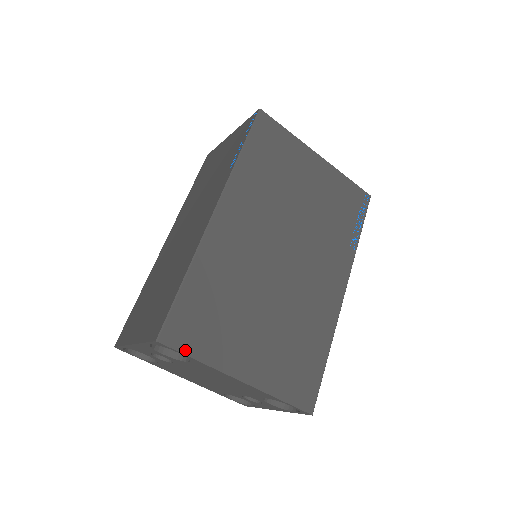
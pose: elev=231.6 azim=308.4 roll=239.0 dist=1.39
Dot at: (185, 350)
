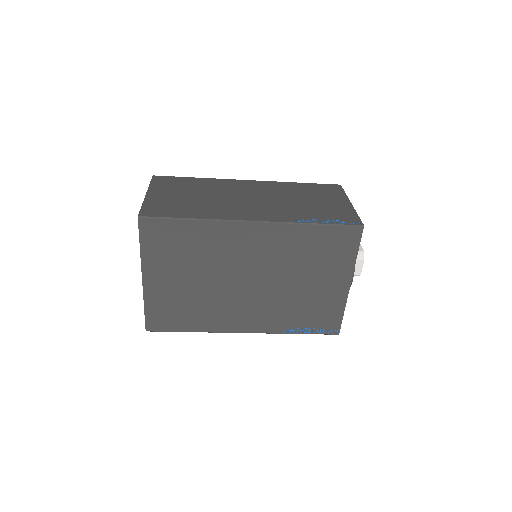
Dot at: (142, 237)
